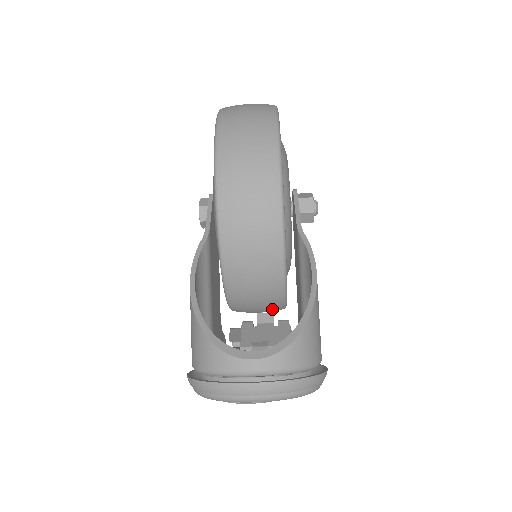
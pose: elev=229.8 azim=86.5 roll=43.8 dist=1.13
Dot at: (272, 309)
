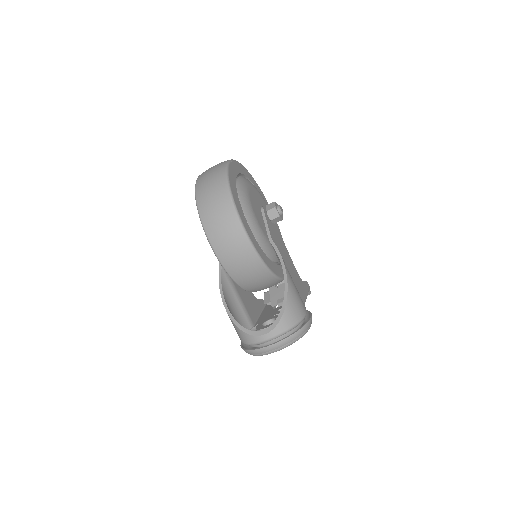
Dot at: occluded
